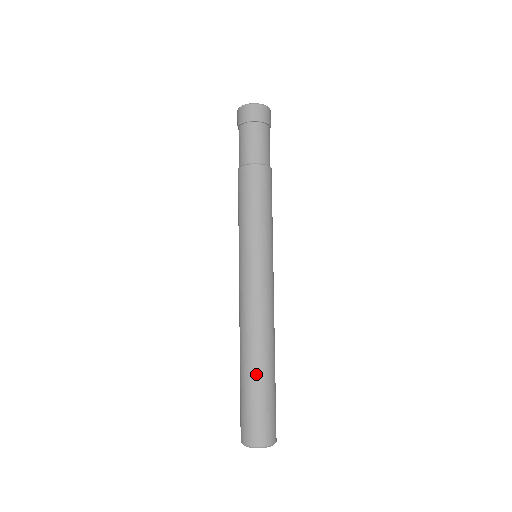
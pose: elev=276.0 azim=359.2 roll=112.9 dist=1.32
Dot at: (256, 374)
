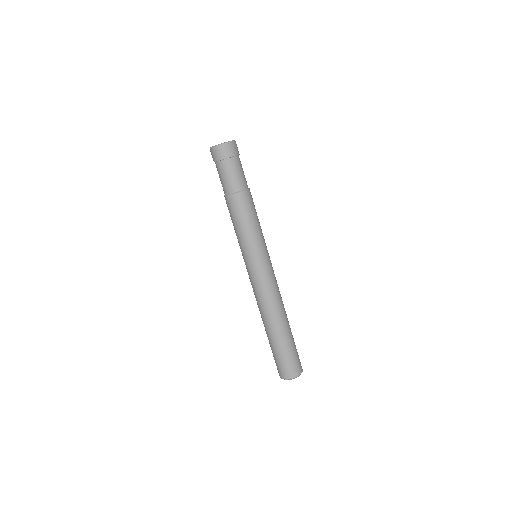
Dot at: (283, 335)
